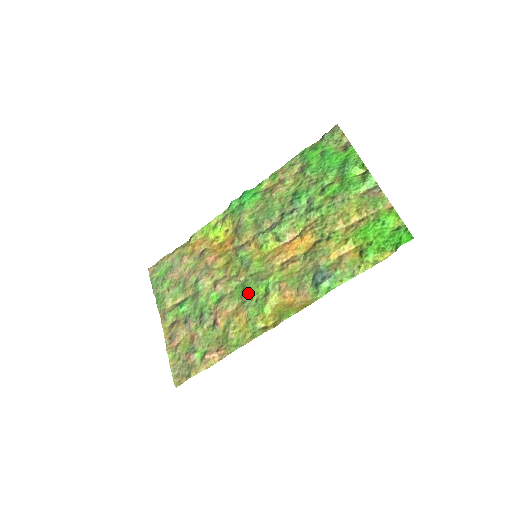
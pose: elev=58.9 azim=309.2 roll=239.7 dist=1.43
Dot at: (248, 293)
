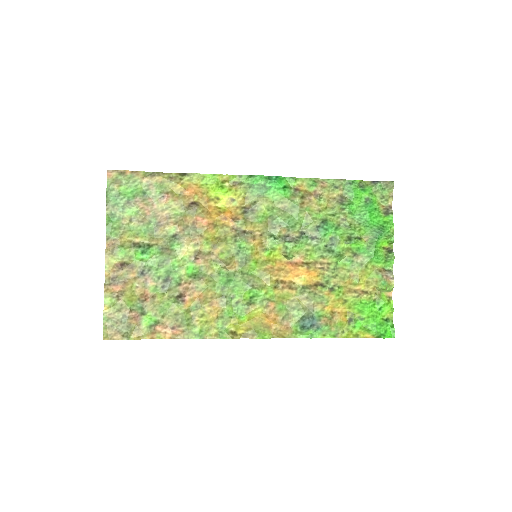
Dot at: (232, 290)
